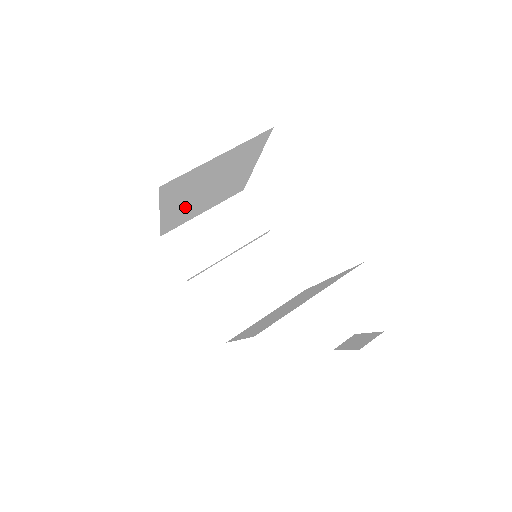
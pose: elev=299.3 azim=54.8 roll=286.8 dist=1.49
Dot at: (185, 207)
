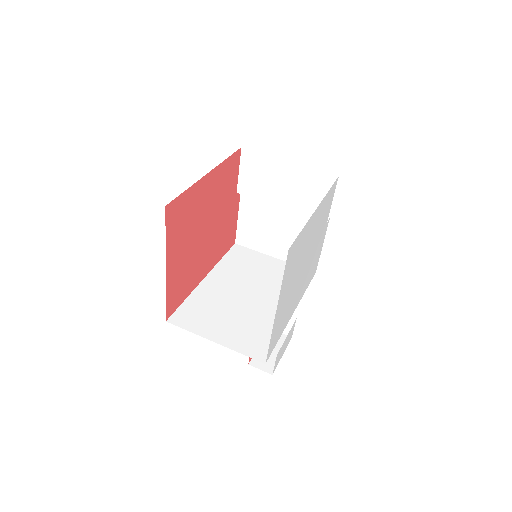
Dot at: occluded
